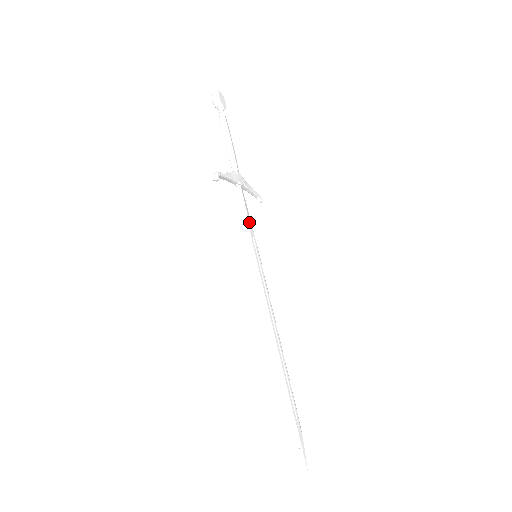
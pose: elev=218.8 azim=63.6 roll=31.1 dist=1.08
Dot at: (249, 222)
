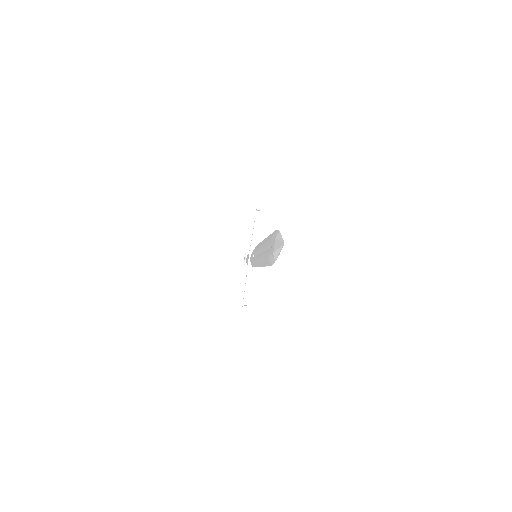
Dot at: occluded
